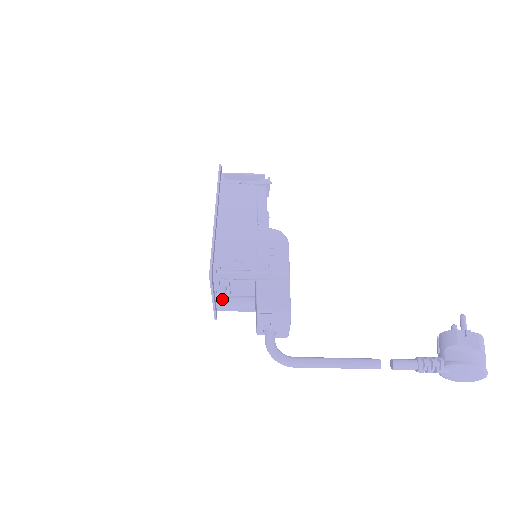
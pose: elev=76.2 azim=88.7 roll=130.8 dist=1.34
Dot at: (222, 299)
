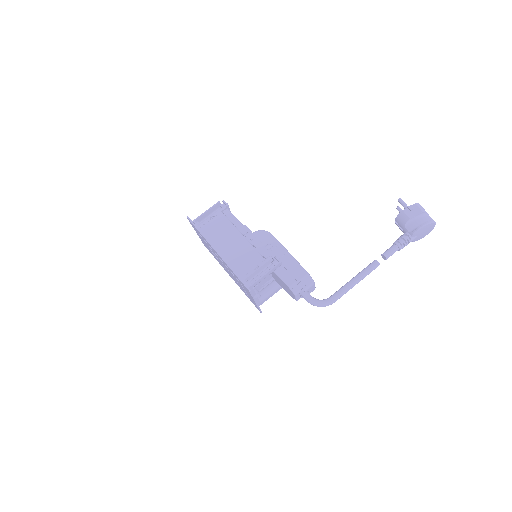
Dot at: occluded
